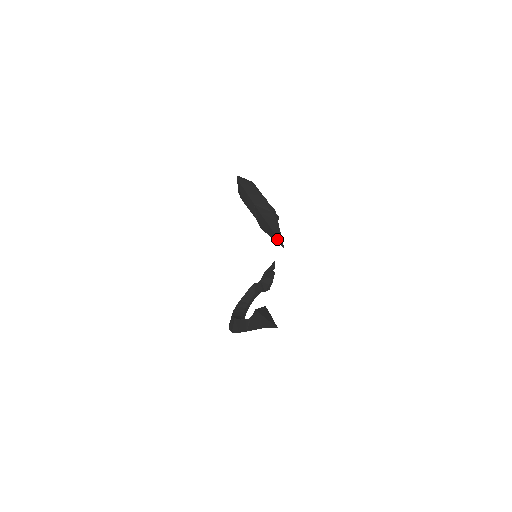
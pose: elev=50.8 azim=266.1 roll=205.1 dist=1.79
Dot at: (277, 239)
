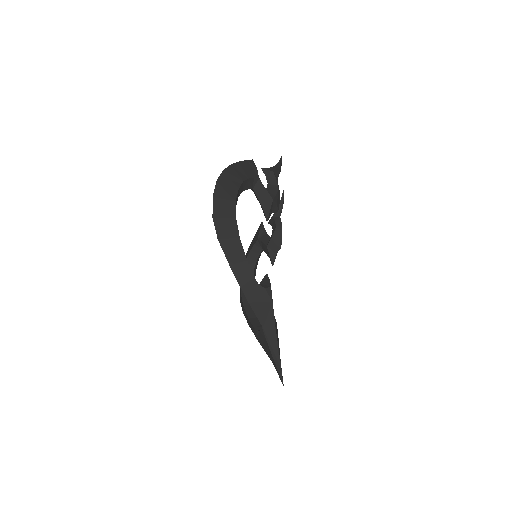
Dot at: (272, 348)
